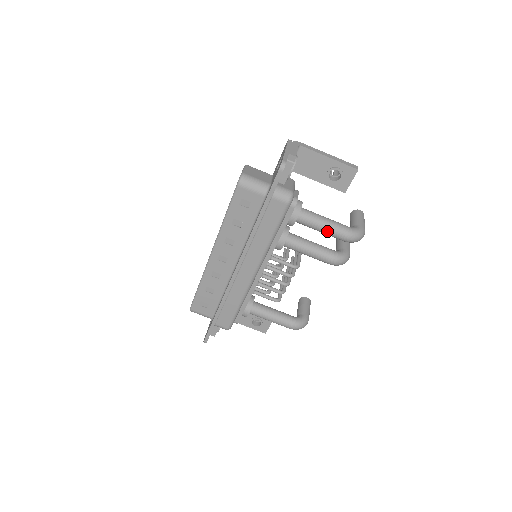
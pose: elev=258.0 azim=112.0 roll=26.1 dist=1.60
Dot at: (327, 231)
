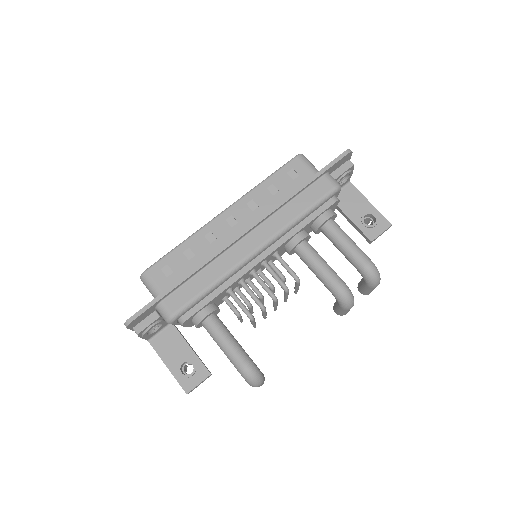
Dot at: (351, 248)
